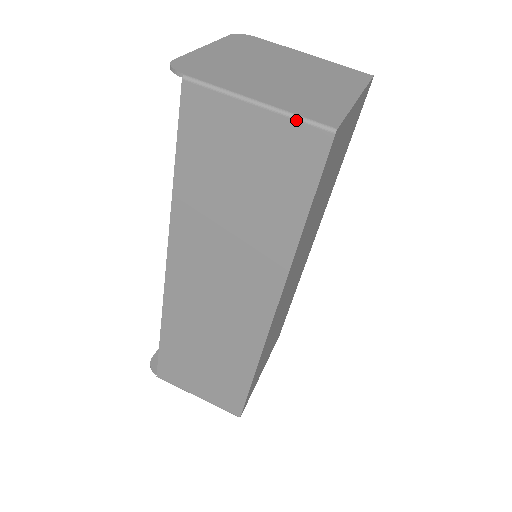
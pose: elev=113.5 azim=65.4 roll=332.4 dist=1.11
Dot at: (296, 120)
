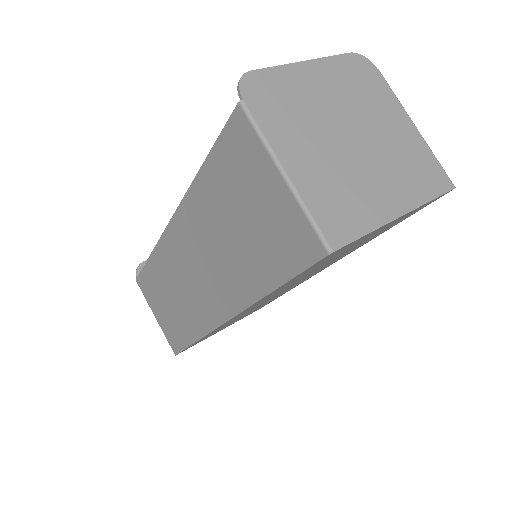
Dot at: (305, 216)
